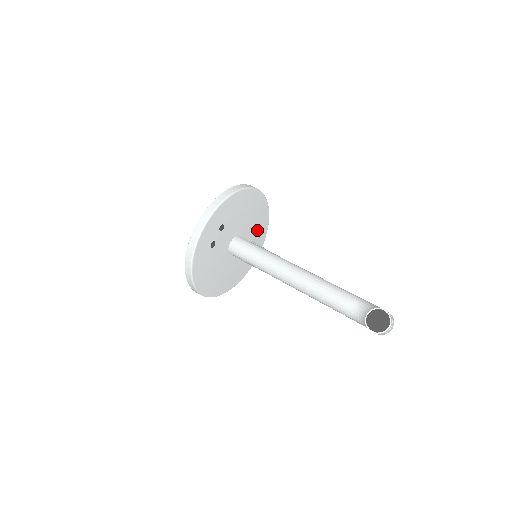
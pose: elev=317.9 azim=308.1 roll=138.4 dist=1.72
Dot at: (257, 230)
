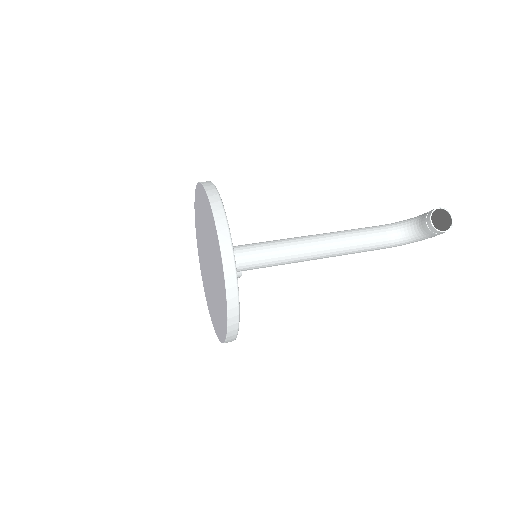
Dot at: occluded
